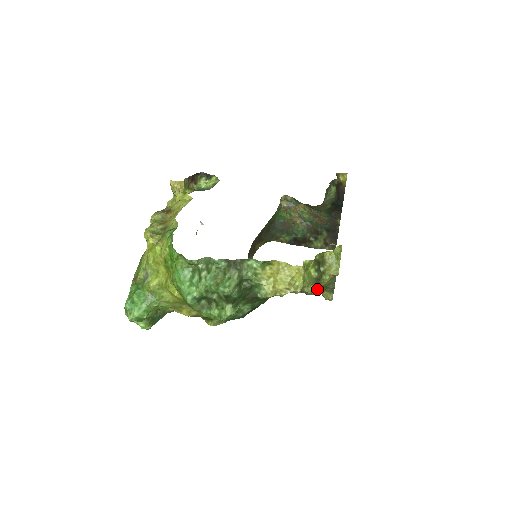
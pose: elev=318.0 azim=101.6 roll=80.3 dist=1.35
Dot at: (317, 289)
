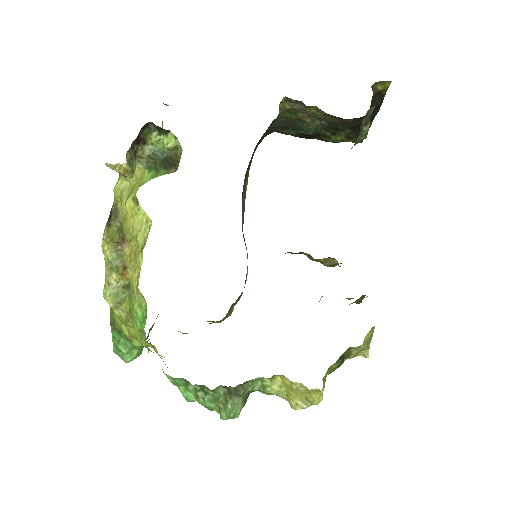
Dot at: occluded
